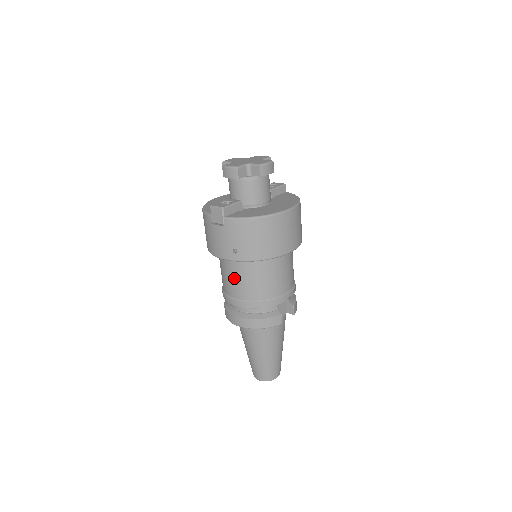
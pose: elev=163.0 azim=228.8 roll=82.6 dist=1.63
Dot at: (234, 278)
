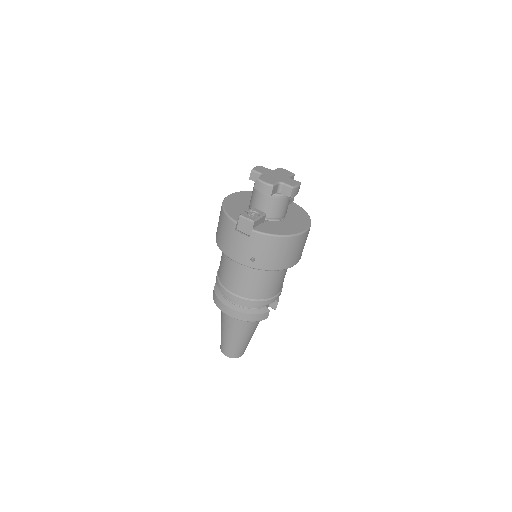
Dot at: (239, 277)
